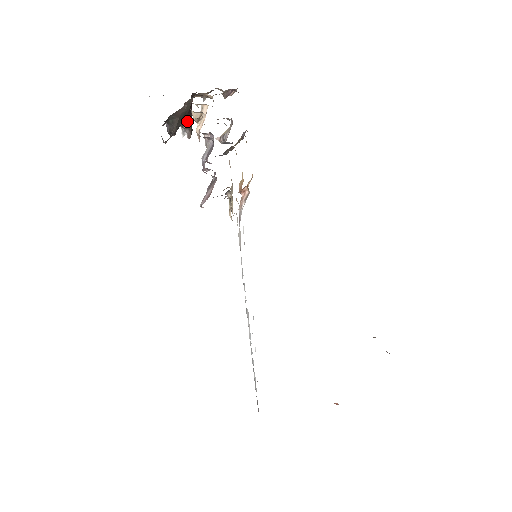
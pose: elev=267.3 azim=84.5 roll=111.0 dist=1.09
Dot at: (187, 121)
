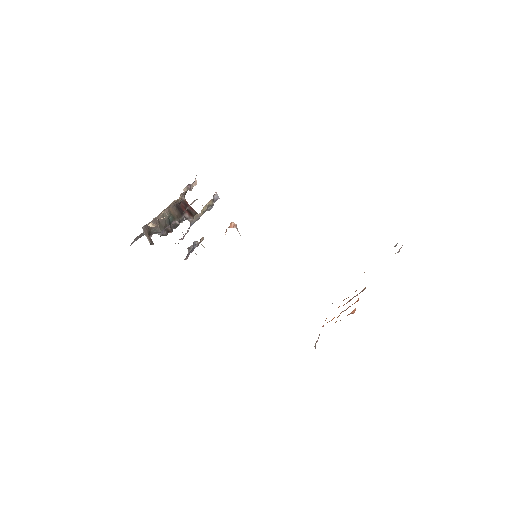
Dot at: (185, 216)
